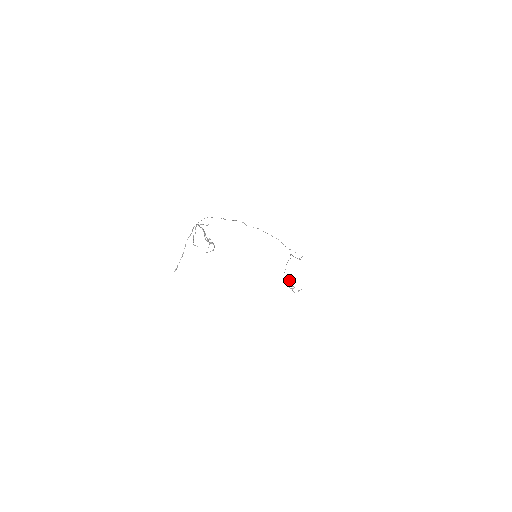
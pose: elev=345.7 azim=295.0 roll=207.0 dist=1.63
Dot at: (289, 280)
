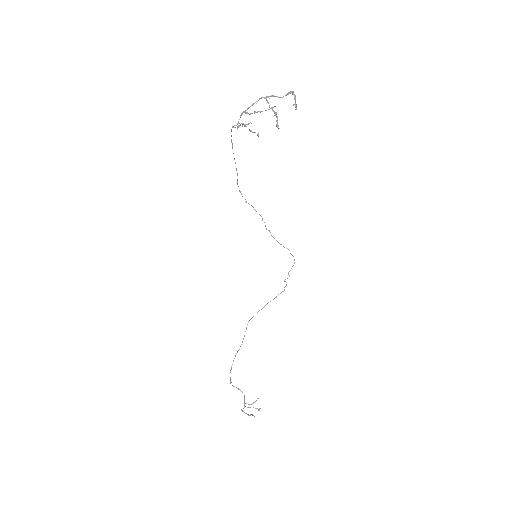
Dot at: occluded
